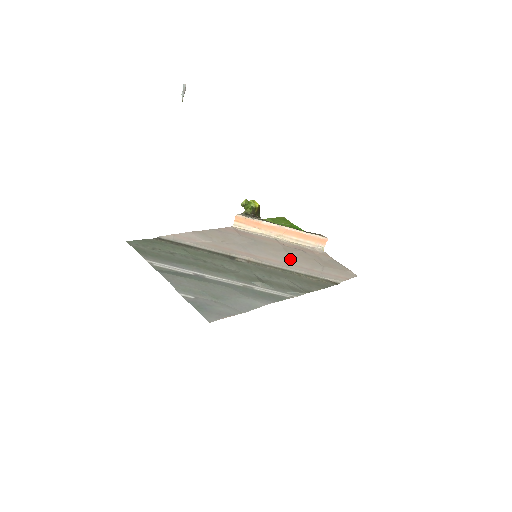
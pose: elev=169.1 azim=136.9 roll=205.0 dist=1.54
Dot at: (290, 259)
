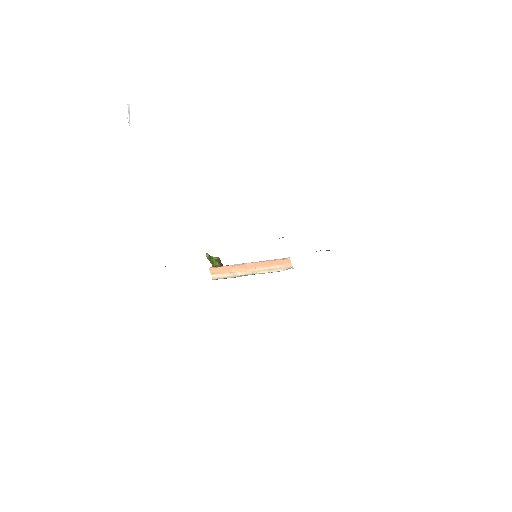
Dot at: occluded
